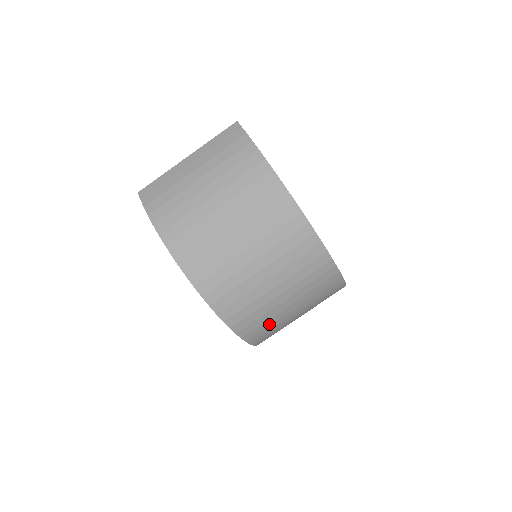
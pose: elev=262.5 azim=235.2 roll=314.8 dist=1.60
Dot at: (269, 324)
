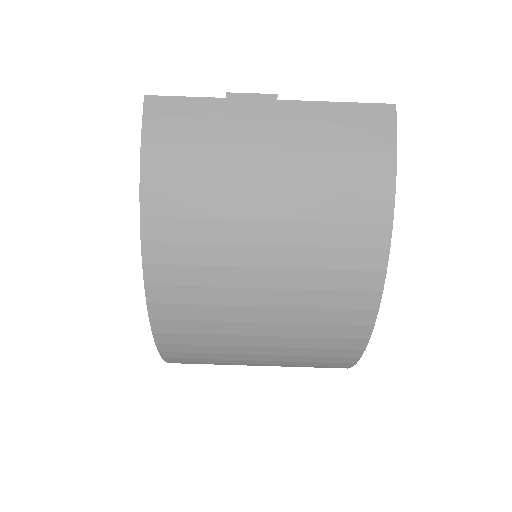
Dot at: occluded
